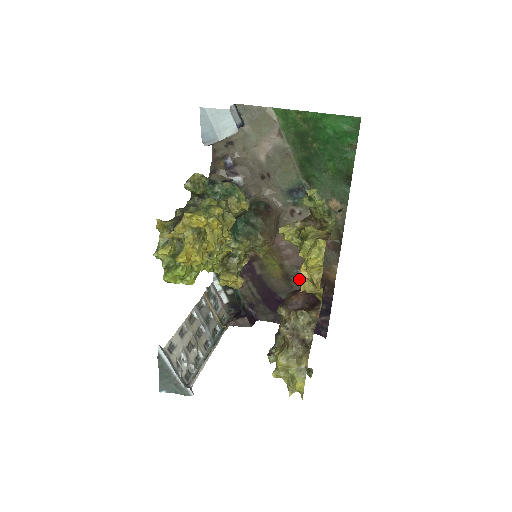
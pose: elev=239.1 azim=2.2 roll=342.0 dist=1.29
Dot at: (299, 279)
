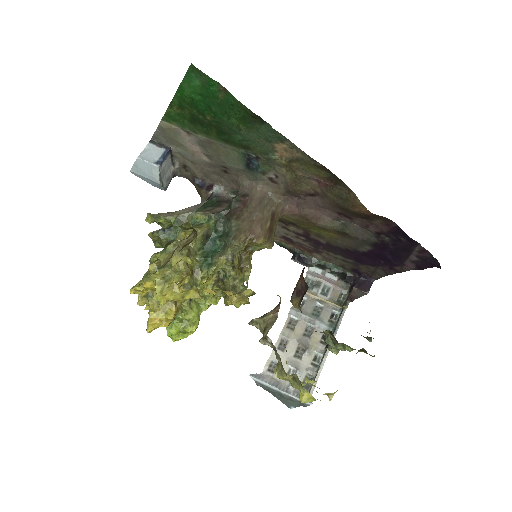
Dot at: (351, 228)
